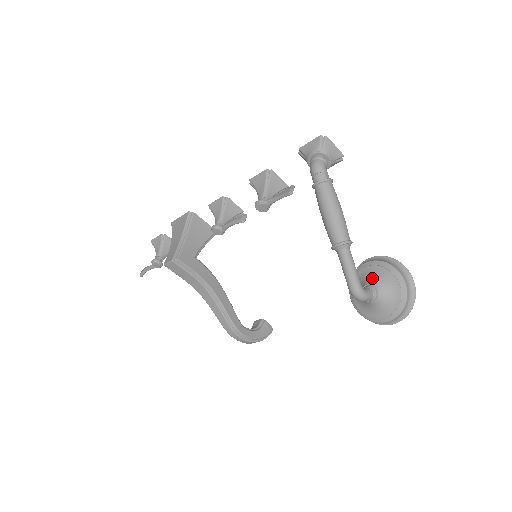
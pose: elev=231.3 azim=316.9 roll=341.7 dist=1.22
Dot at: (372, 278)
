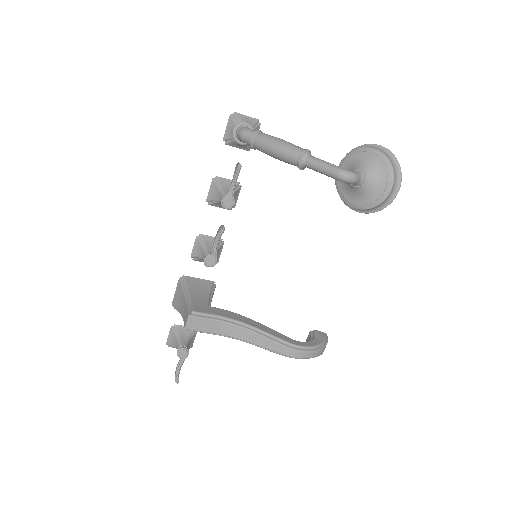
Dot at: (350, 169)
